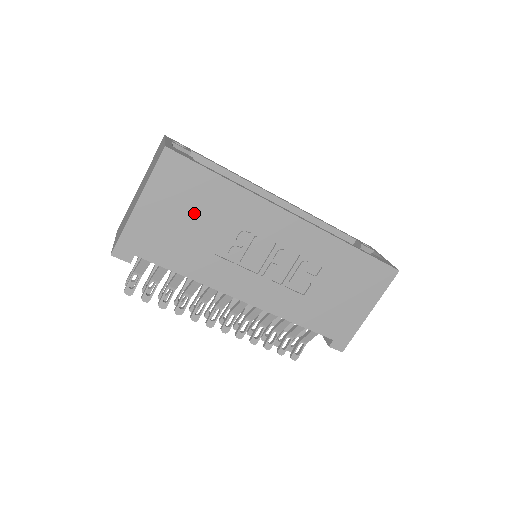
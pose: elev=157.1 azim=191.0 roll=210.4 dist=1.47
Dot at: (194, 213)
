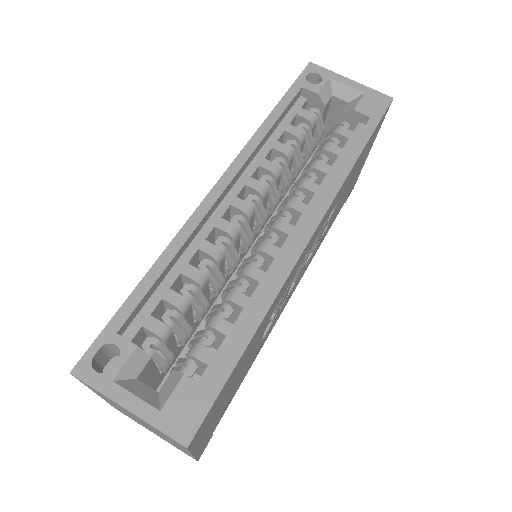
Dot at: (237, 376)
